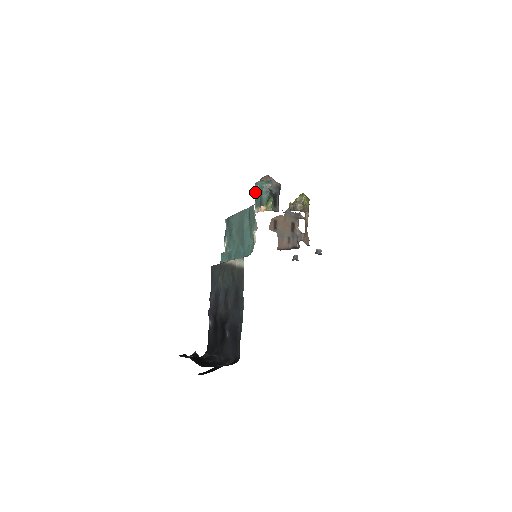
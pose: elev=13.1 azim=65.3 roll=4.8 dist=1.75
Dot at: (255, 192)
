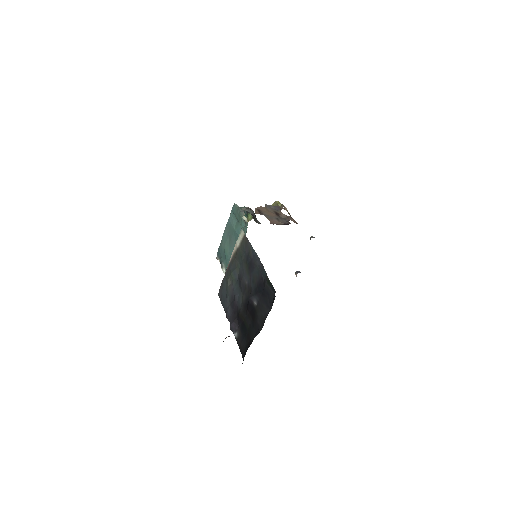
Dot at: occluded
